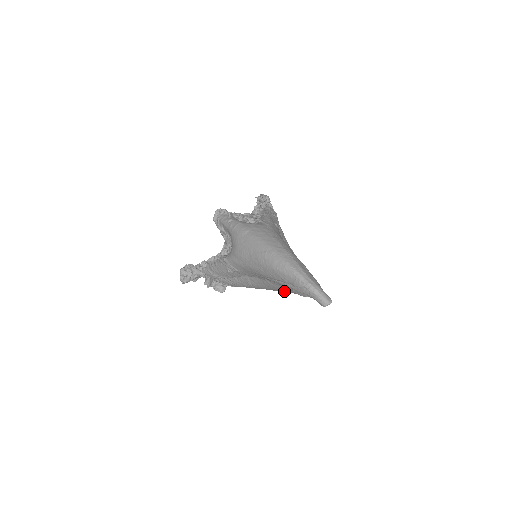
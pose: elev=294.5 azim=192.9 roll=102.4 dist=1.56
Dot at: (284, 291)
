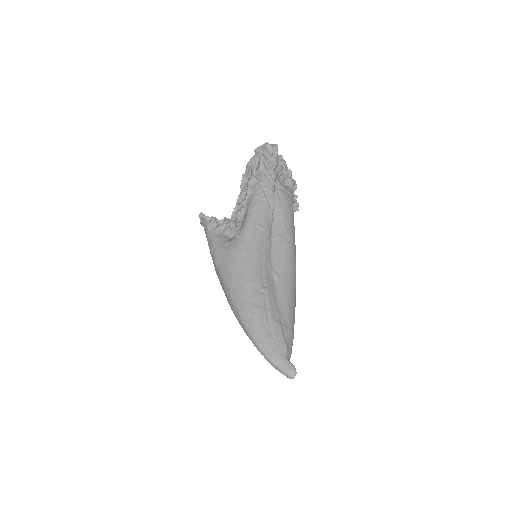
Dot at: occluded
